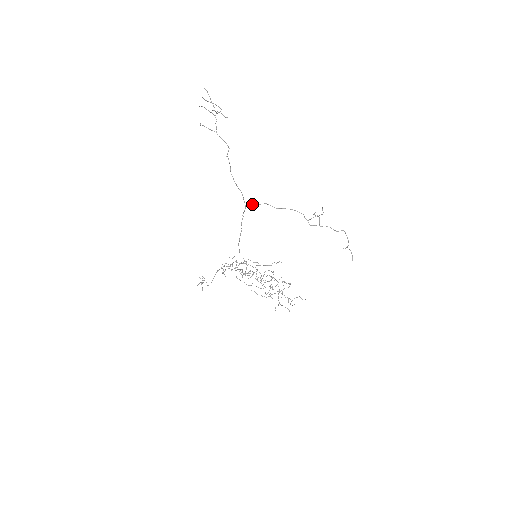
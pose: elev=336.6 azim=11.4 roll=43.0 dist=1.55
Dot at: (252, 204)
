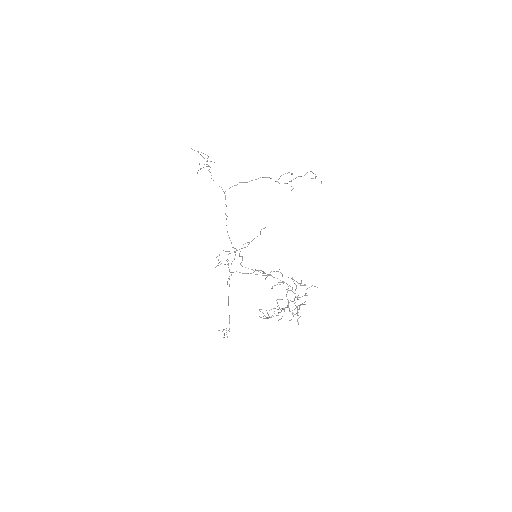
Dot at: occluded
